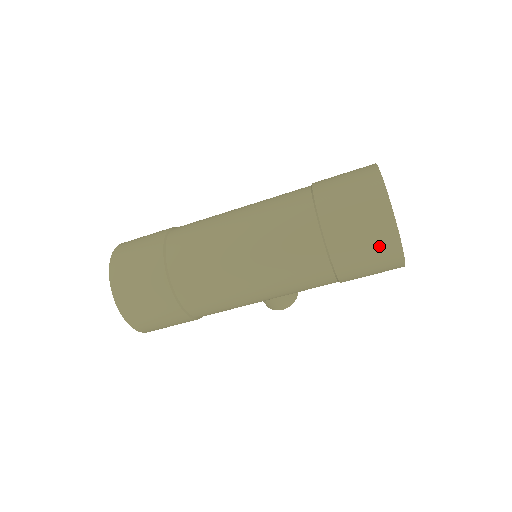
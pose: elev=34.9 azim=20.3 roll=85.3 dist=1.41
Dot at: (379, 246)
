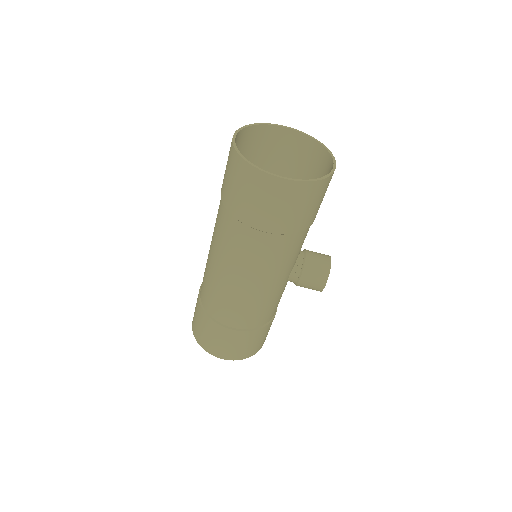
Dot at: (253, 186)
